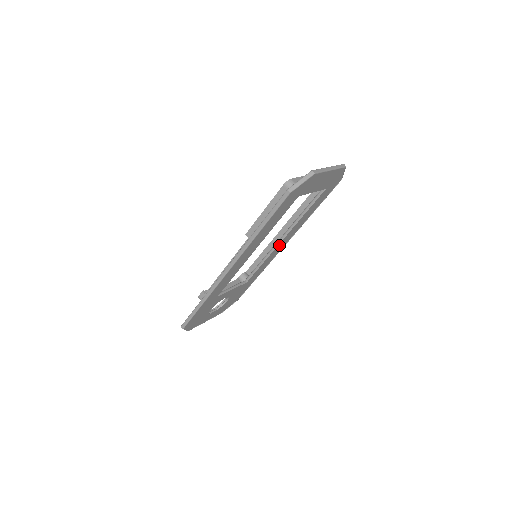
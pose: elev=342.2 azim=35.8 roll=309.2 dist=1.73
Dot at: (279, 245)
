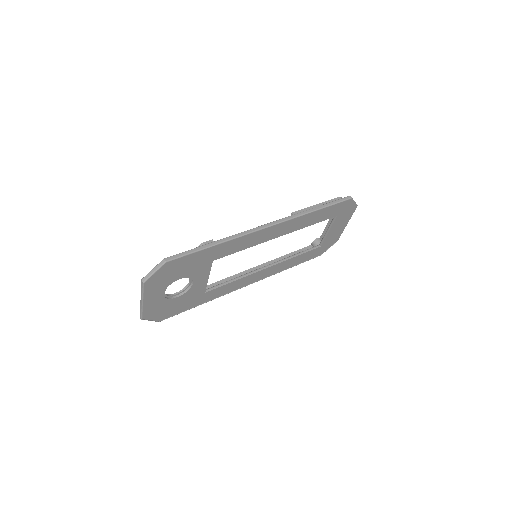
Dot at: (258, 273)
